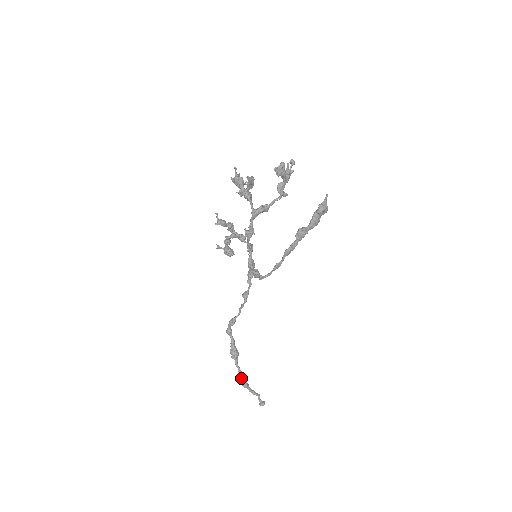
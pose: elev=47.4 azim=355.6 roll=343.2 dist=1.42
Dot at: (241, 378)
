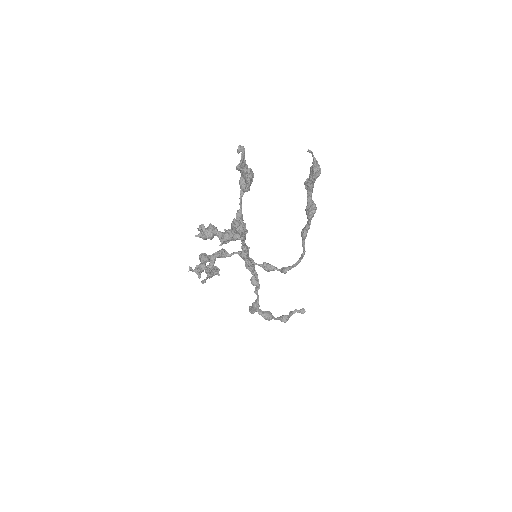
Dot at: (285, 321)
